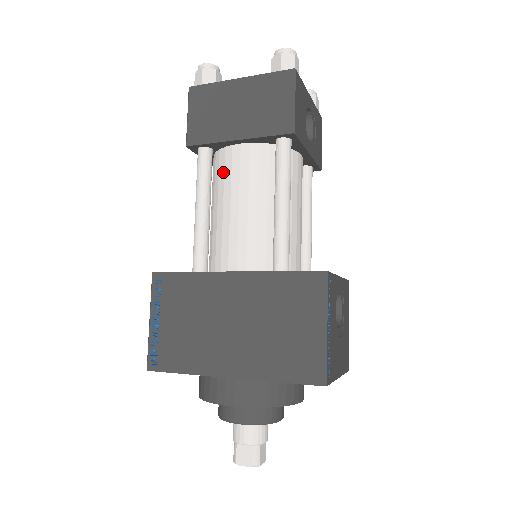
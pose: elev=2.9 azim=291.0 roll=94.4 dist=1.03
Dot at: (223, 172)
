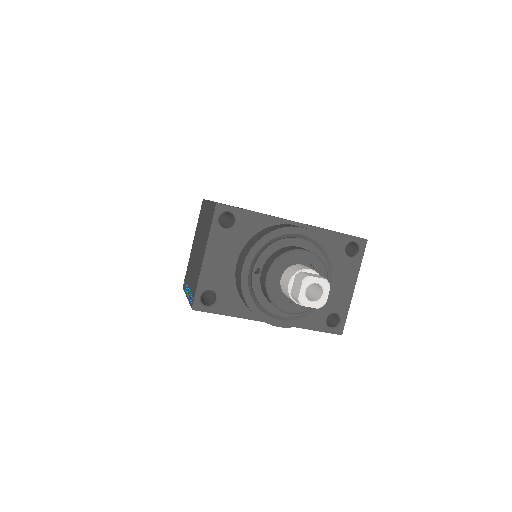
Dot at: occluded
